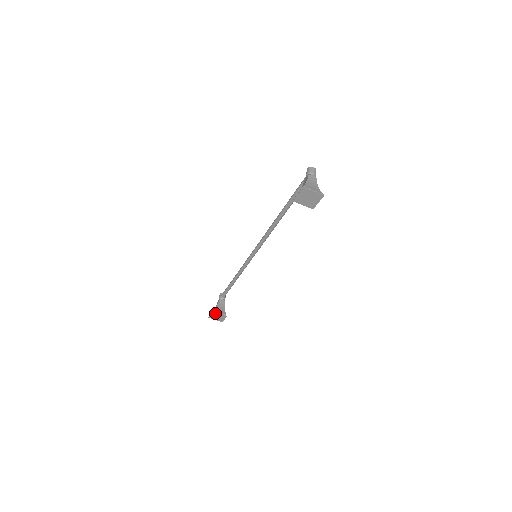
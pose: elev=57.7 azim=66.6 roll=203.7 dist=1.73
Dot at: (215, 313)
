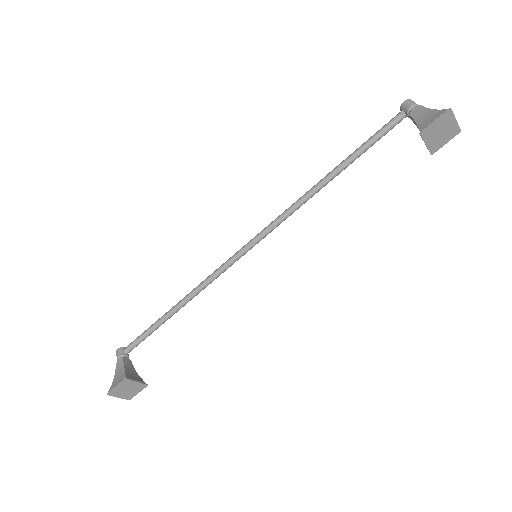
Dot at: (128, 381)
